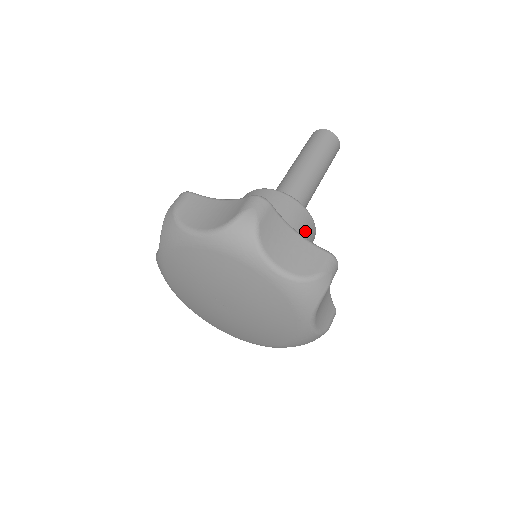
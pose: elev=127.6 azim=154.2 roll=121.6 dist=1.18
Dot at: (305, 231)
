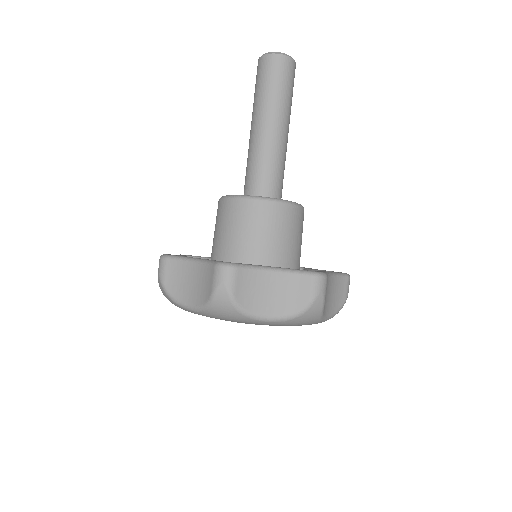
Dot at: occluded
